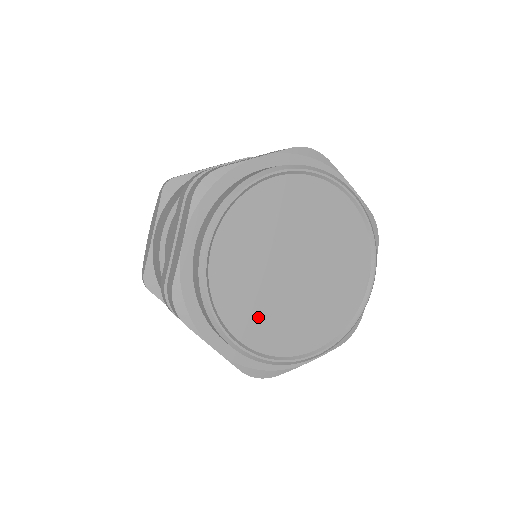
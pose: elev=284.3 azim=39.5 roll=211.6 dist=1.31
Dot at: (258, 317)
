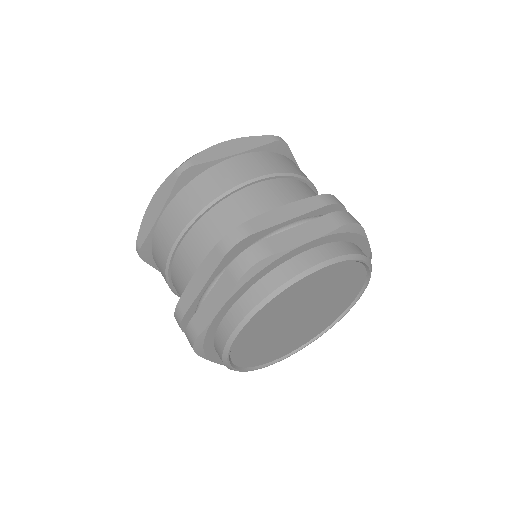
Dot at: (258, 351)
